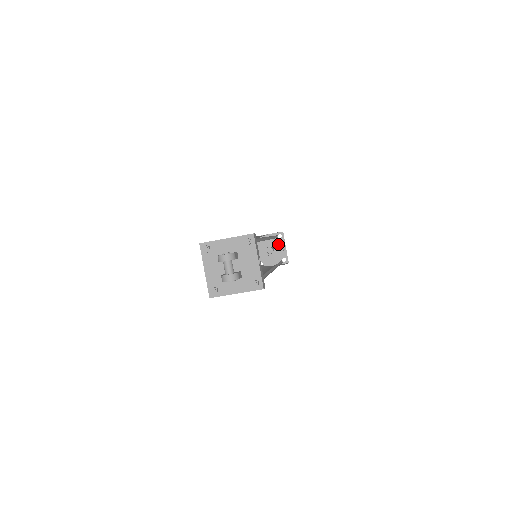
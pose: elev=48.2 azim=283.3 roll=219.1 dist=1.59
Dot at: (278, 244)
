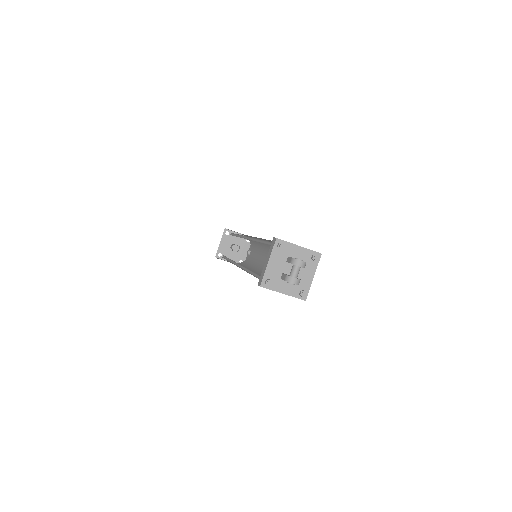
Dot at: (243, 246)
